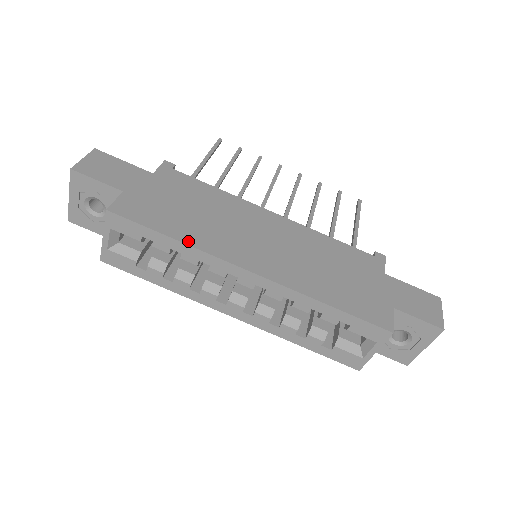
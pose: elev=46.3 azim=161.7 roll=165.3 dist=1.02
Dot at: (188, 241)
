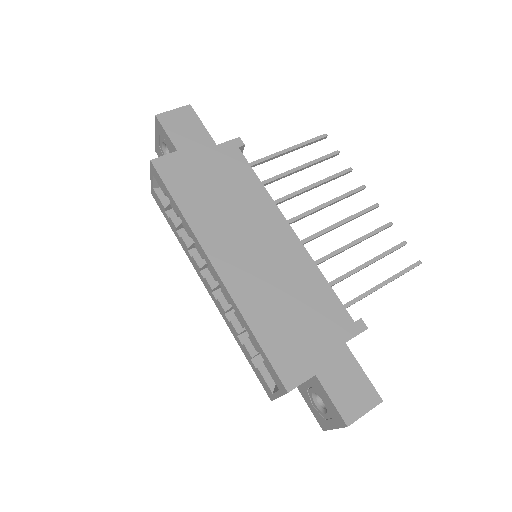
Dot at: (188, 215)
